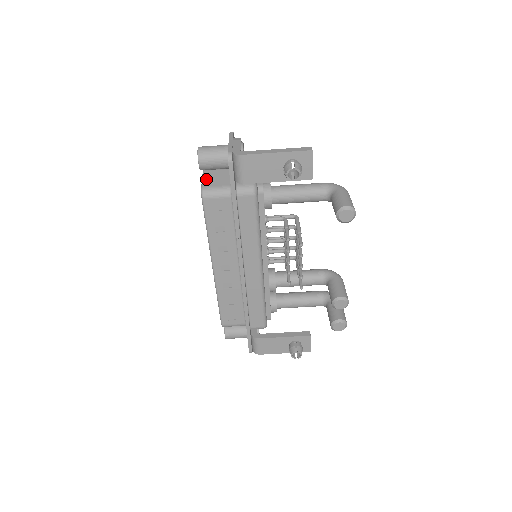
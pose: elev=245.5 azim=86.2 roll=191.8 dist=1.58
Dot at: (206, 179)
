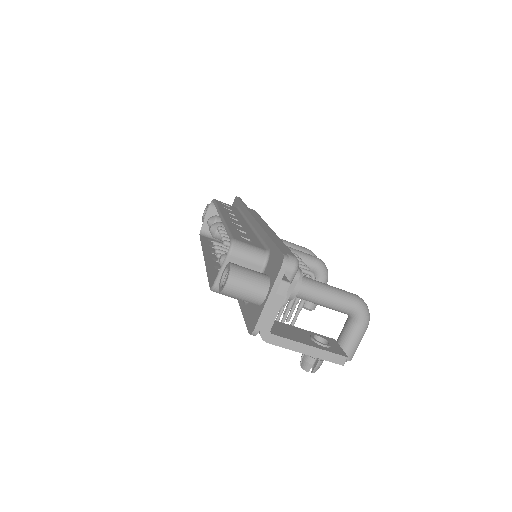
Dot at: occluded
